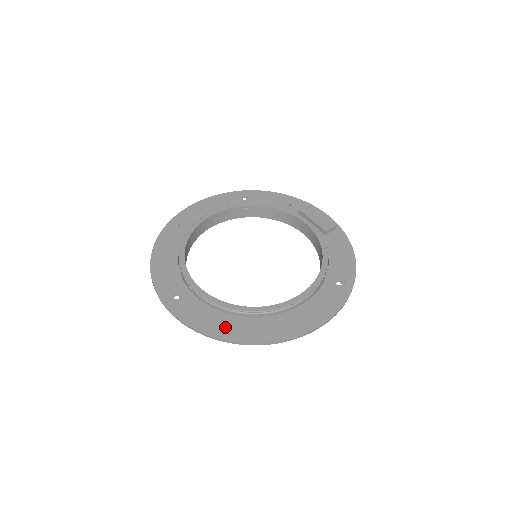
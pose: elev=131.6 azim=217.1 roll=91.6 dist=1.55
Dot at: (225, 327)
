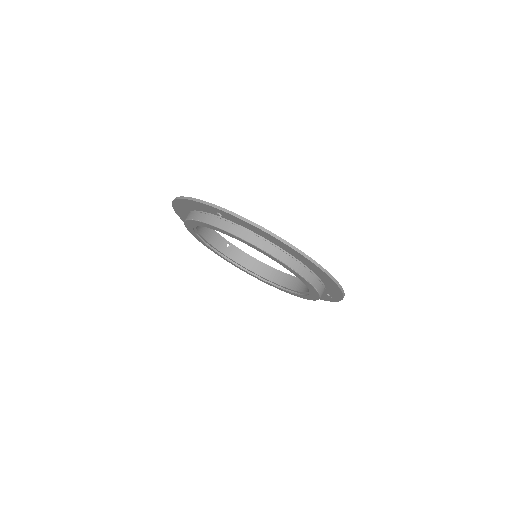
Dot at: occluded
